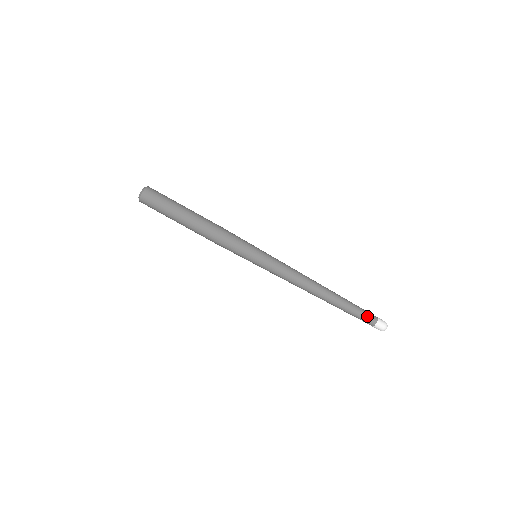
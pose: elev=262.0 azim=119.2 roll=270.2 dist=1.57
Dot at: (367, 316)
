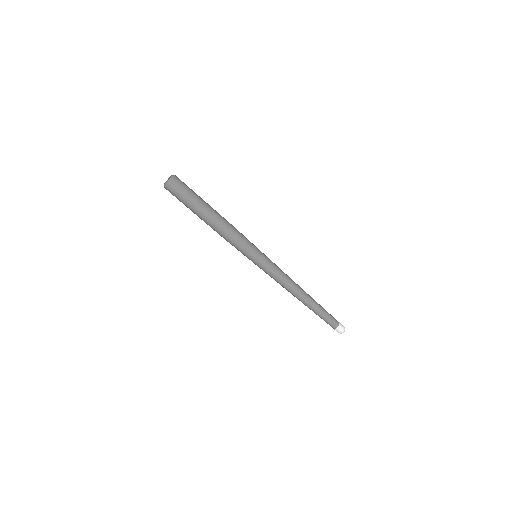
Dot at: (333, 319)
